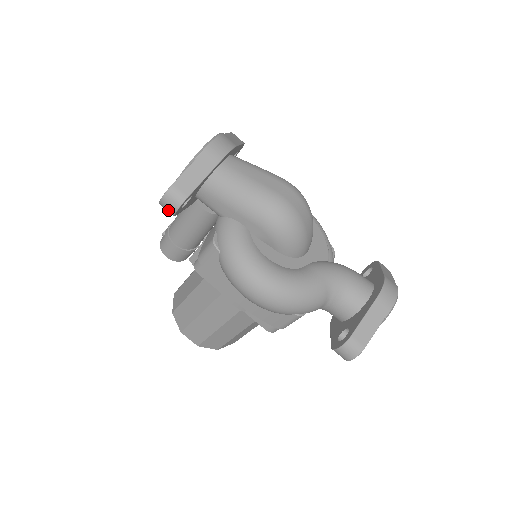
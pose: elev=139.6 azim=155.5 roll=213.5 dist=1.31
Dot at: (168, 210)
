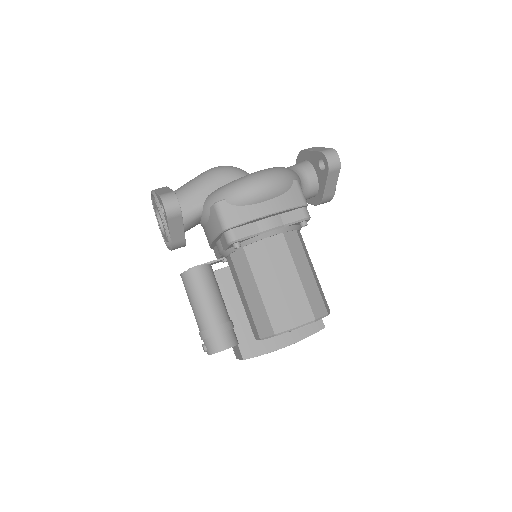
Dot at: (174, 208)
